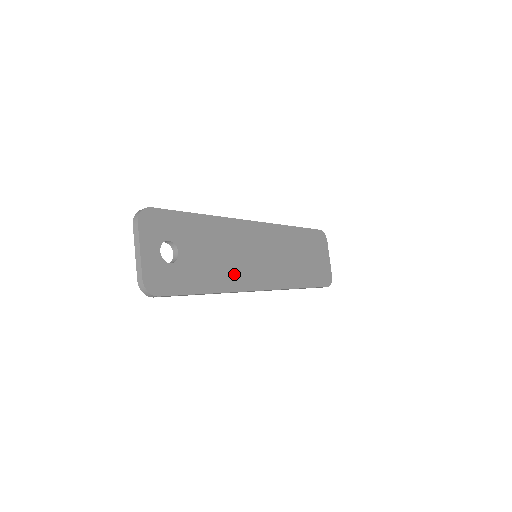
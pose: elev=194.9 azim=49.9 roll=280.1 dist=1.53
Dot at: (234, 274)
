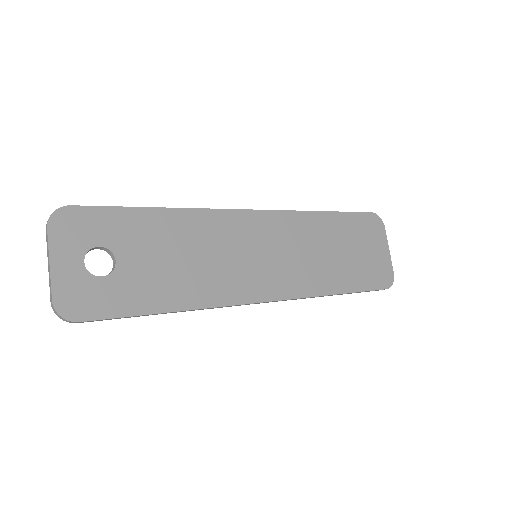
Dot at: (214, 283)
